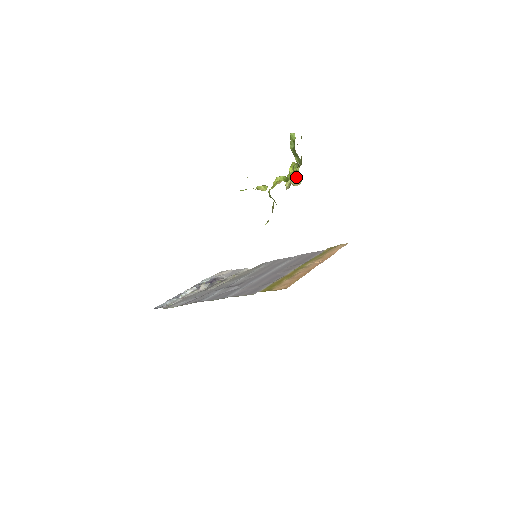
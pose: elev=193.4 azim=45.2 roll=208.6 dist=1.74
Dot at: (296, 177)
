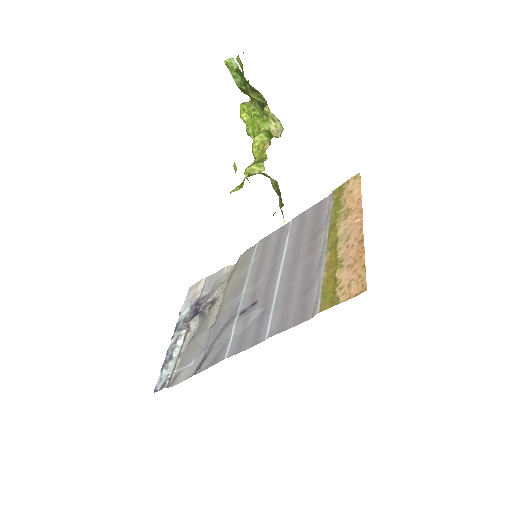
Dot at: (268, 123)
